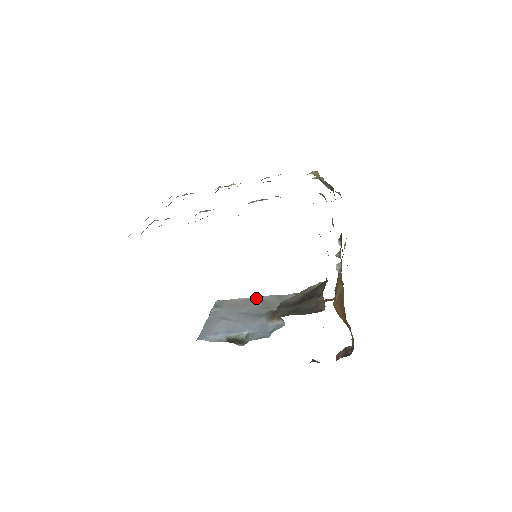
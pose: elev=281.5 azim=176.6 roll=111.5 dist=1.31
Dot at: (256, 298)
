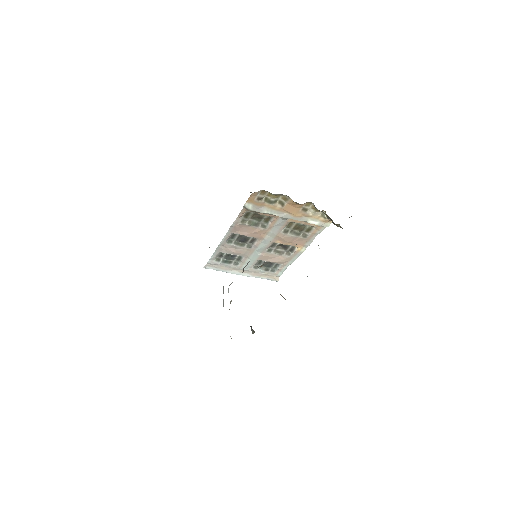
Dot at: occluded
